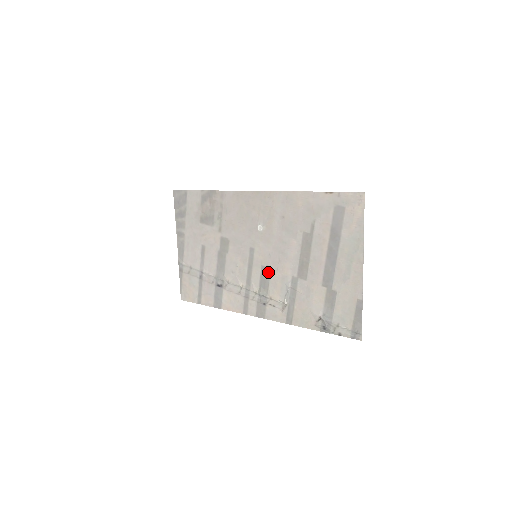
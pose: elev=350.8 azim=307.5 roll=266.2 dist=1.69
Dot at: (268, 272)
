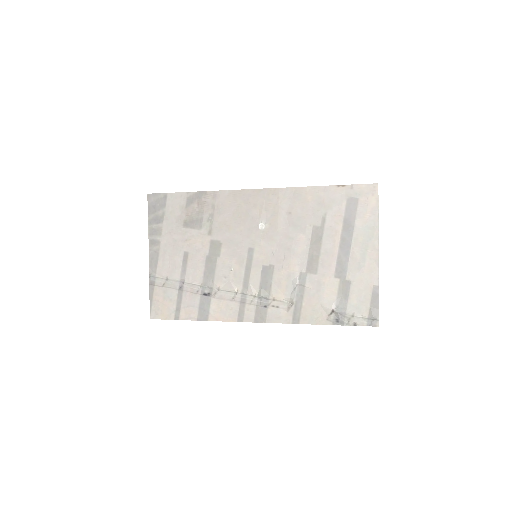
Dot at: (271, 271)
